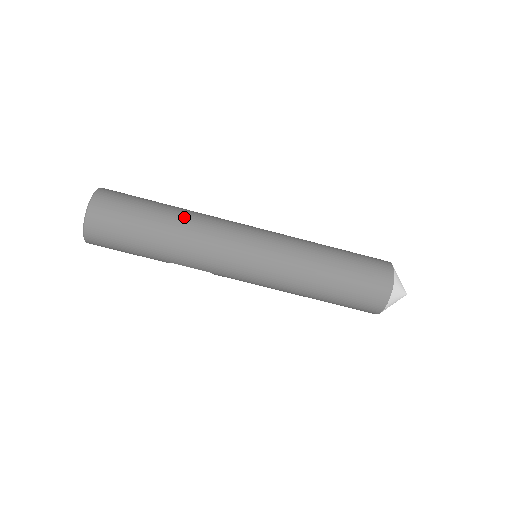
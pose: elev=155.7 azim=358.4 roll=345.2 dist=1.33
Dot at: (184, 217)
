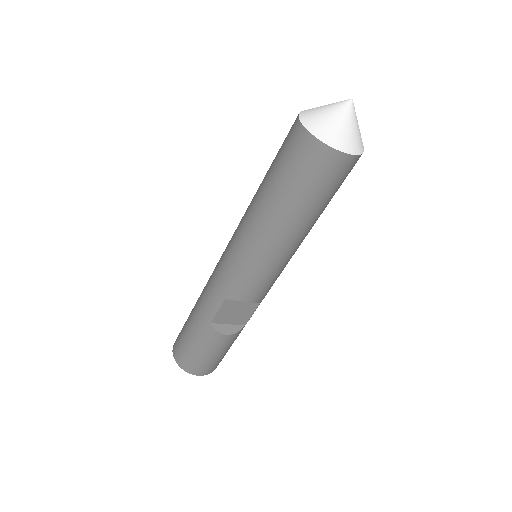
Dot at: occluded
